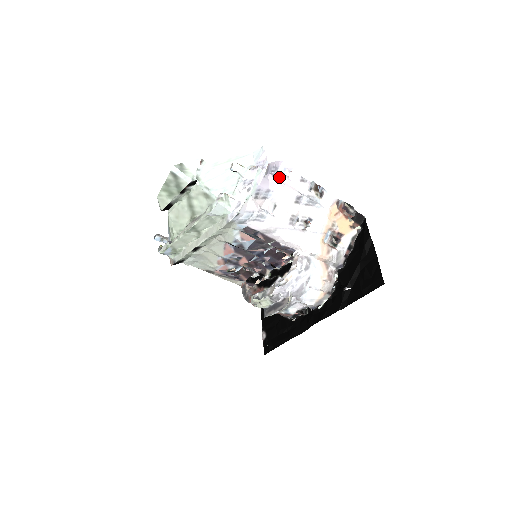
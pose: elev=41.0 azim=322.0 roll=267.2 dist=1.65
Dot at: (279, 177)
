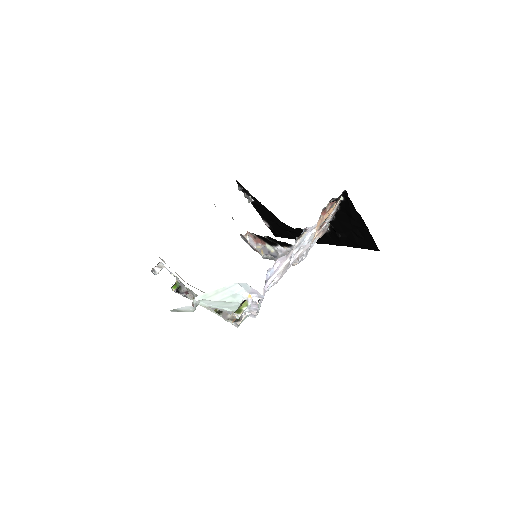
Dot at: (271, 276)
